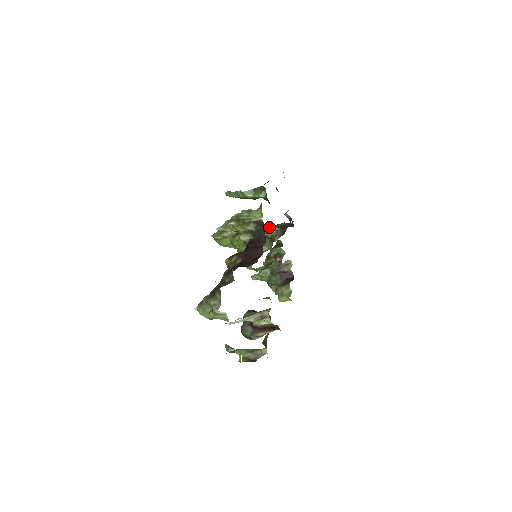
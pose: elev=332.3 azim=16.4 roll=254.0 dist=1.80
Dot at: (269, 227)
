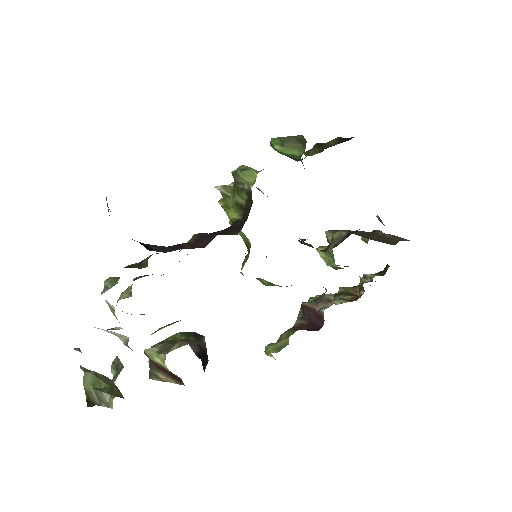
Dot at: (362, 231)
